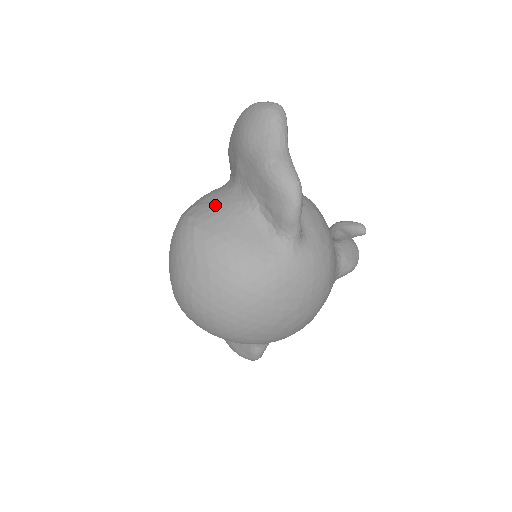
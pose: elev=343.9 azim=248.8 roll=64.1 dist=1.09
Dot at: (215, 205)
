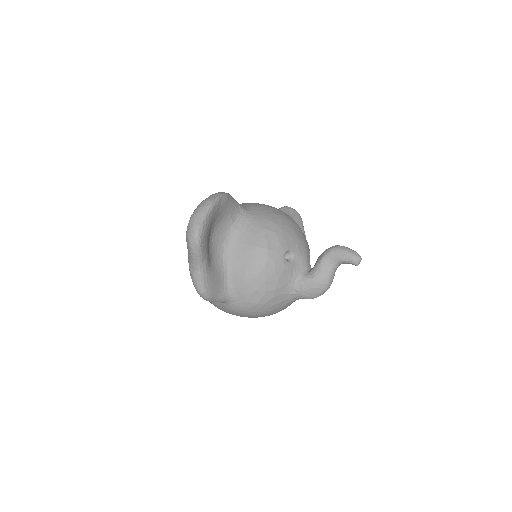
Dot at: occluded
